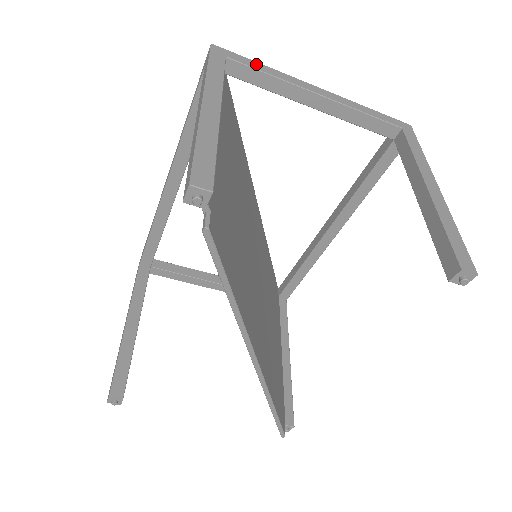
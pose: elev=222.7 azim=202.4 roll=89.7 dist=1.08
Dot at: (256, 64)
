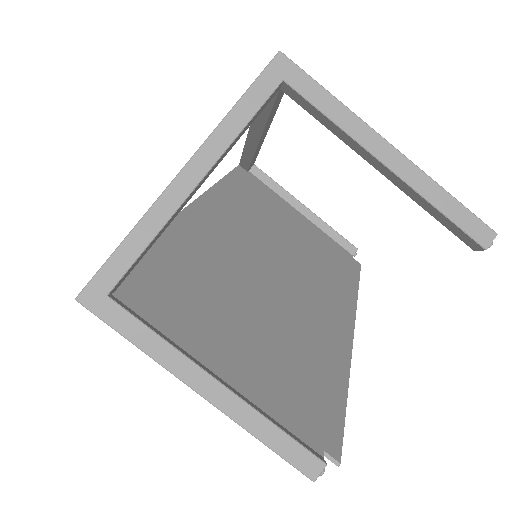
Dot at: (124, 253)
